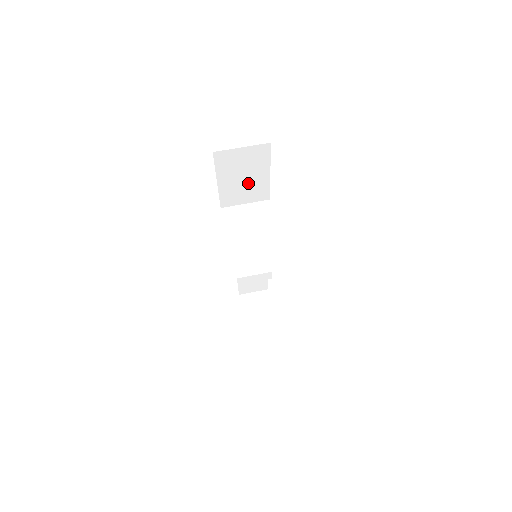
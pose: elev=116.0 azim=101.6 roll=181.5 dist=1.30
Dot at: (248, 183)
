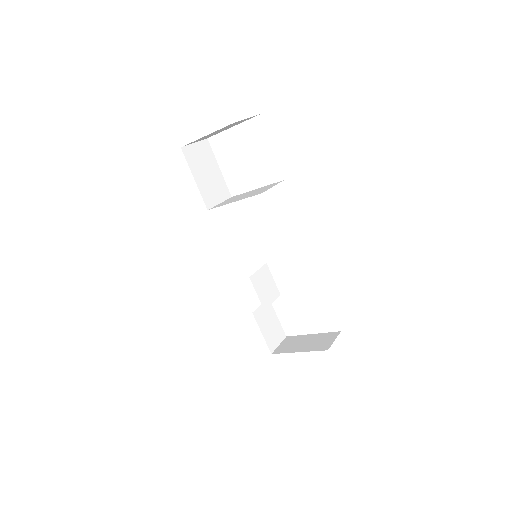
Dot at: (212, 180)
